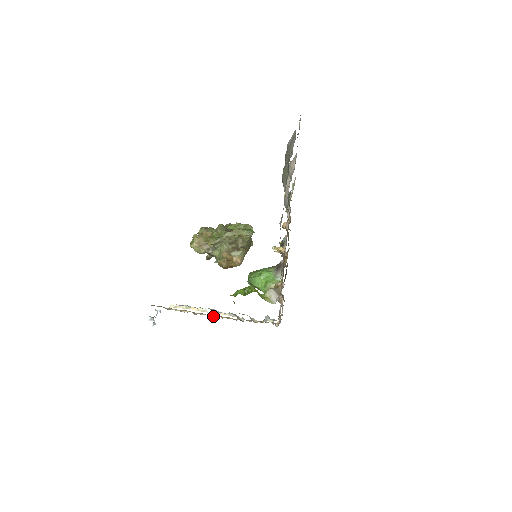
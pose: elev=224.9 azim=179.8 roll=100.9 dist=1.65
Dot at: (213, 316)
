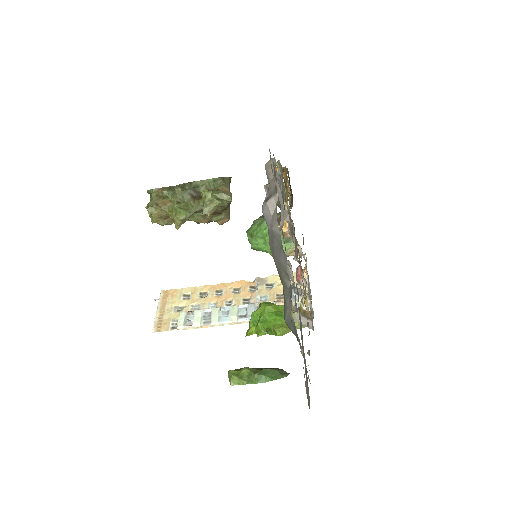
Dot at: (228, 303)
